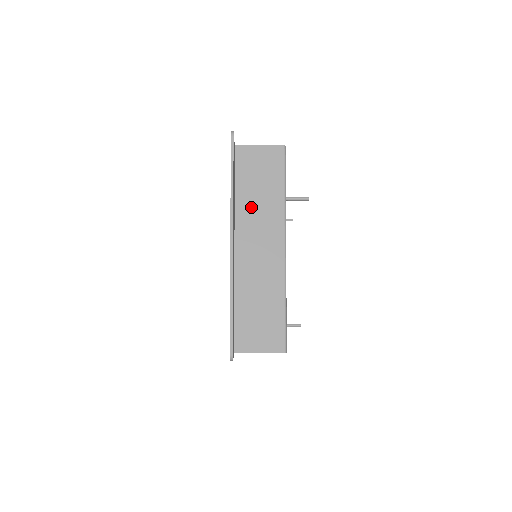
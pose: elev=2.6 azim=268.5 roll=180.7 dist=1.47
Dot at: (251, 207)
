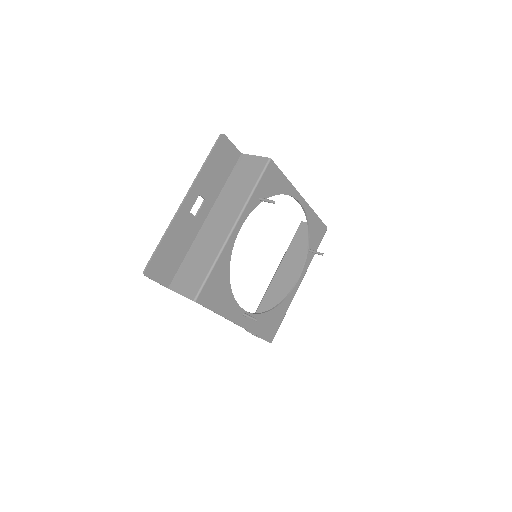
Dot at: (229, 195)
